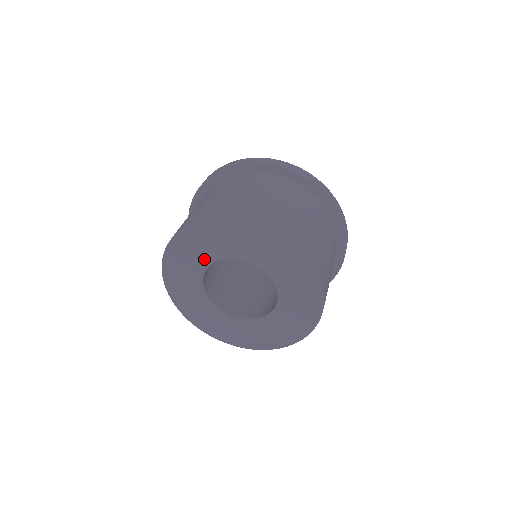
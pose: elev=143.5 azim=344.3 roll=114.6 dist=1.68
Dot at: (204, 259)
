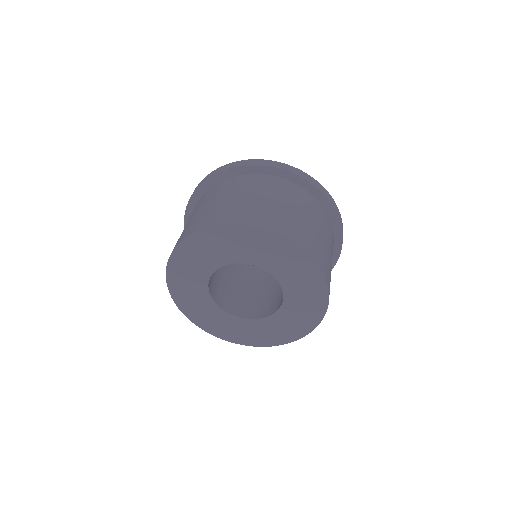
Dot at: (224, 258)
